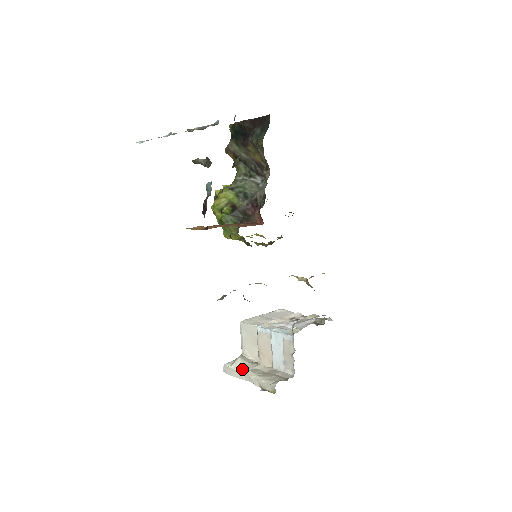
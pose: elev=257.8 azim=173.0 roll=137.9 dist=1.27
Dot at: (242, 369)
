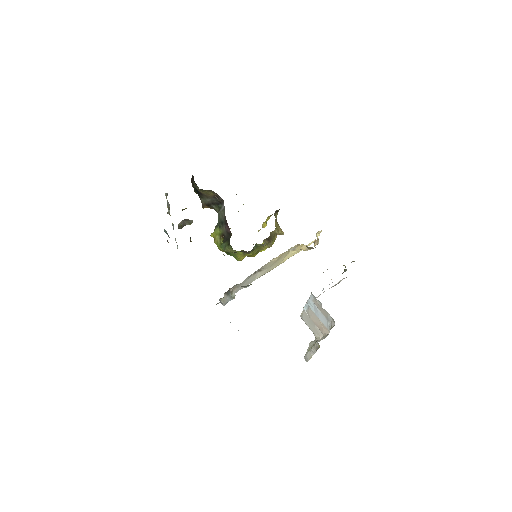
Dot at: (309, 349)
